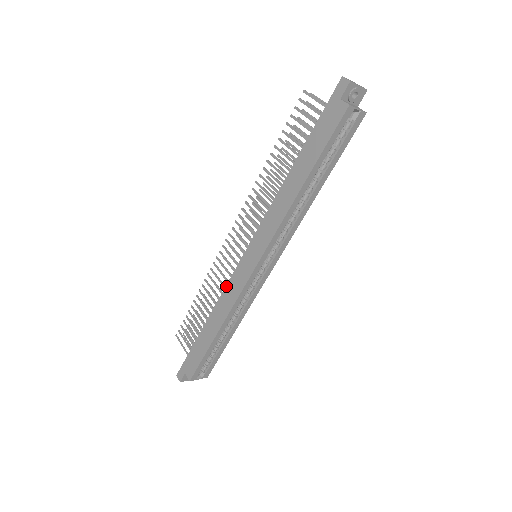
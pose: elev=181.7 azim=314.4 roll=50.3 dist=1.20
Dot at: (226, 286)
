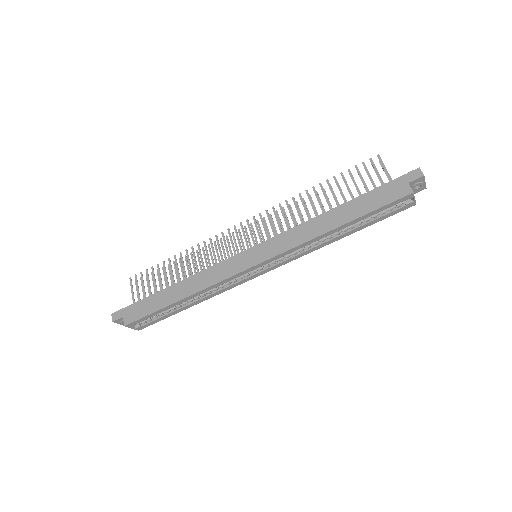
Dot at: (215, 265)
